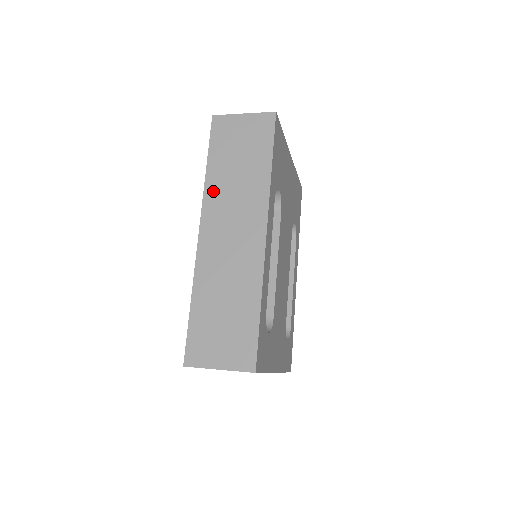
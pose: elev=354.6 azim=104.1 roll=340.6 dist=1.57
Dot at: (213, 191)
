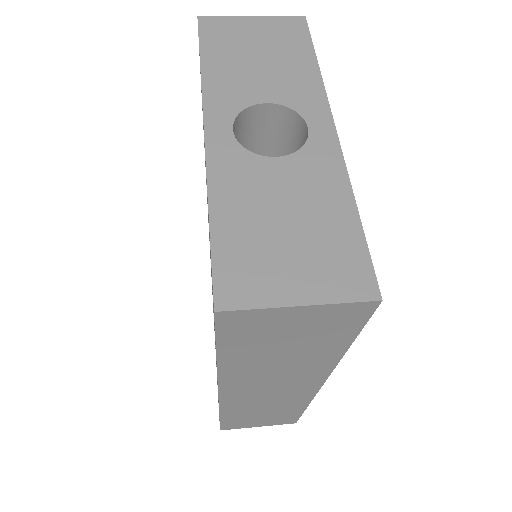
Dot at: (236, 374)
